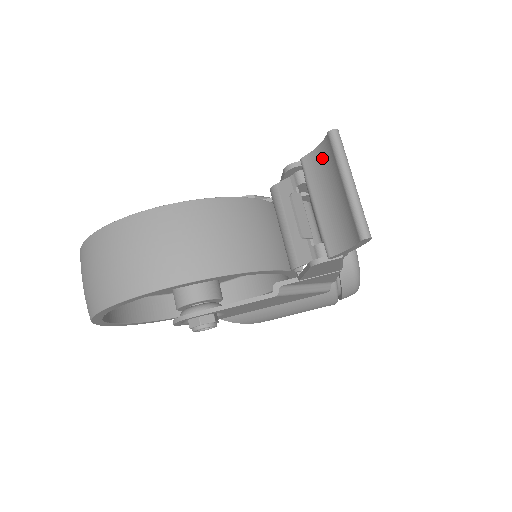
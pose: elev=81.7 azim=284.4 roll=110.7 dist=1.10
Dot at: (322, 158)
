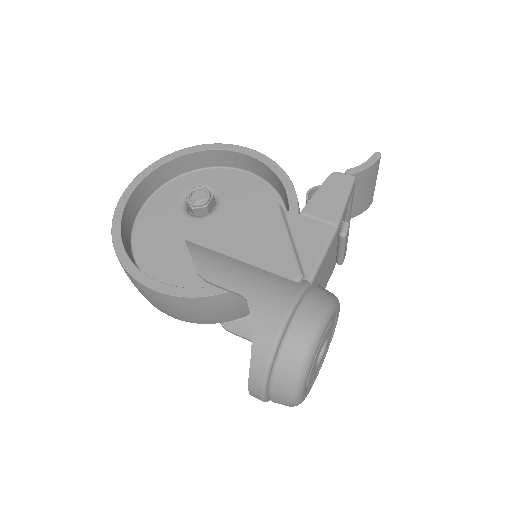
Dot at: occluded
